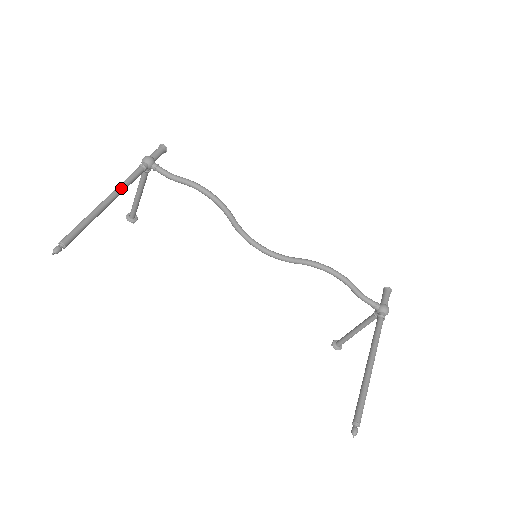
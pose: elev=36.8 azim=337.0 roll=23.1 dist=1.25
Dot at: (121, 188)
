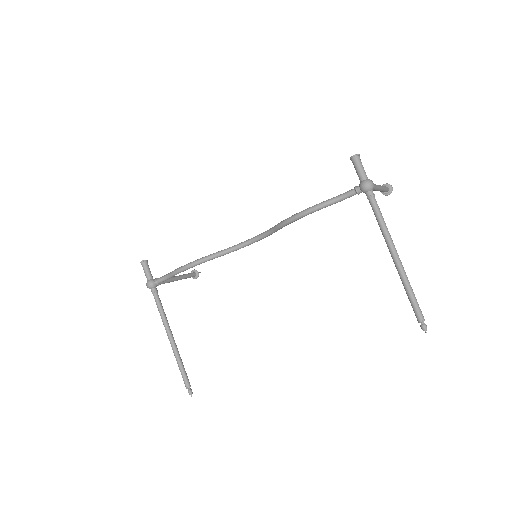
Dot at: (164, 323)
